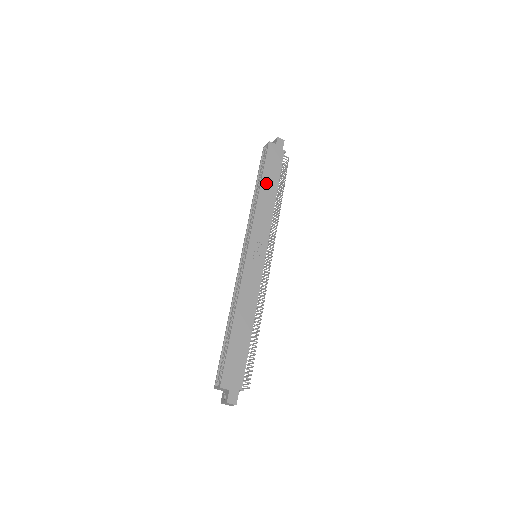
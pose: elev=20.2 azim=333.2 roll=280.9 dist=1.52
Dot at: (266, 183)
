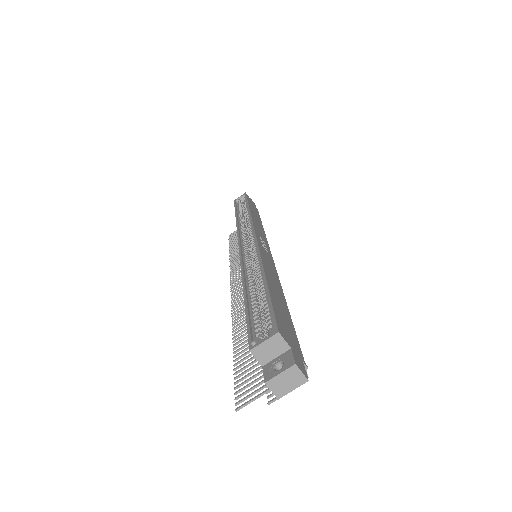
Dot at: (253, 211)
